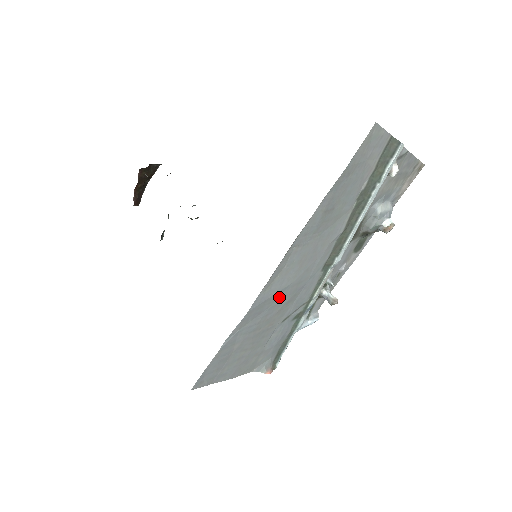
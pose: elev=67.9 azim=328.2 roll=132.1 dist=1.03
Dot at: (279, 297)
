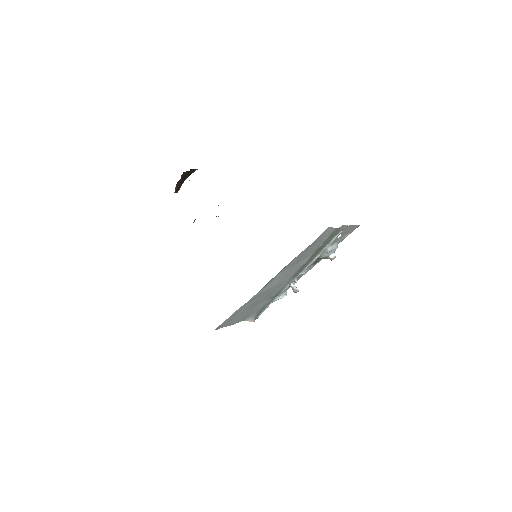
Dot at: (267, 291)
